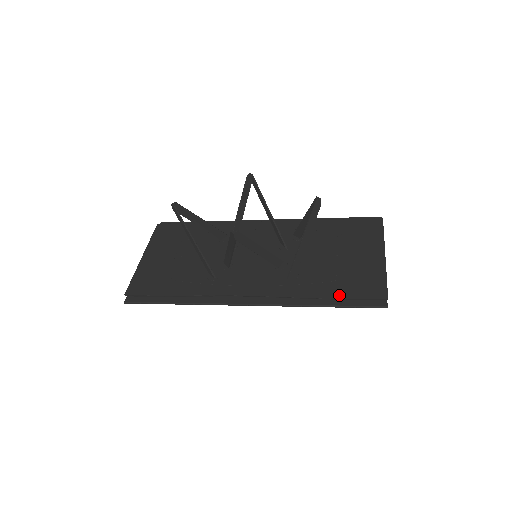
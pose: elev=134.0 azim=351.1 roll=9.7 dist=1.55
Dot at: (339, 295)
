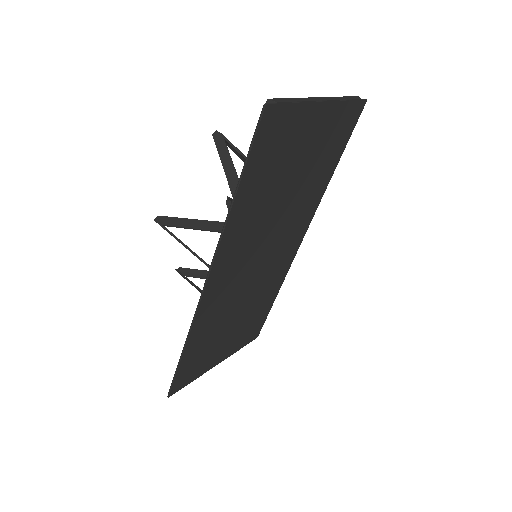
Dot at: occluded
